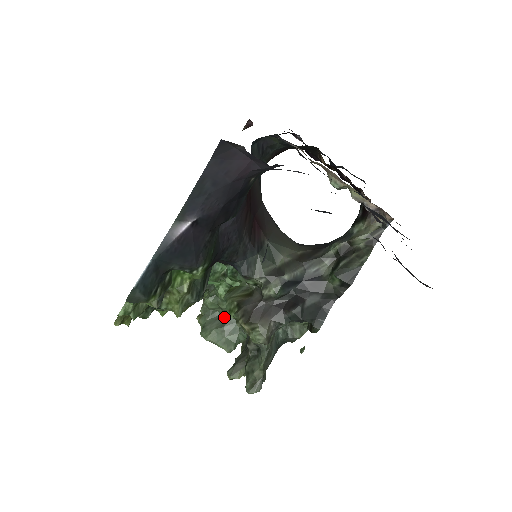
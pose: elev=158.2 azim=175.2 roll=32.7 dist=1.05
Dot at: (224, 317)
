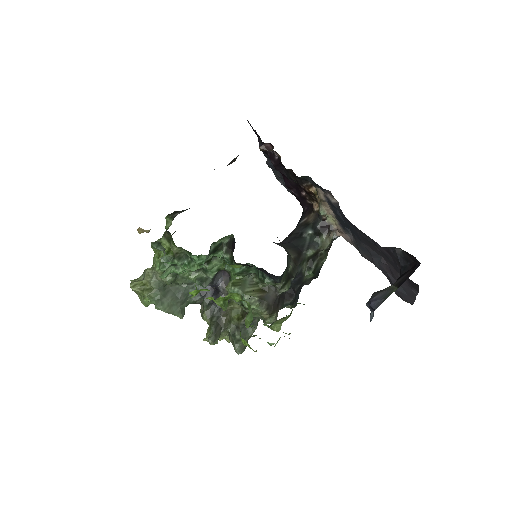
Dot at: (175, 289)
